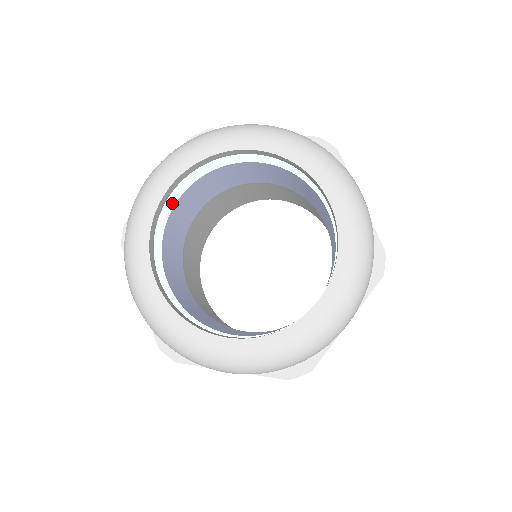
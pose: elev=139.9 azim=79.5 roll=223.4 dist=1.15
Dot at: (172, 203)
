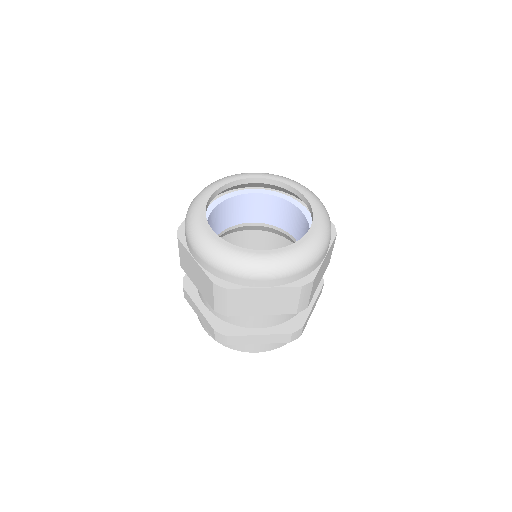
Dot at: (209, 213)
